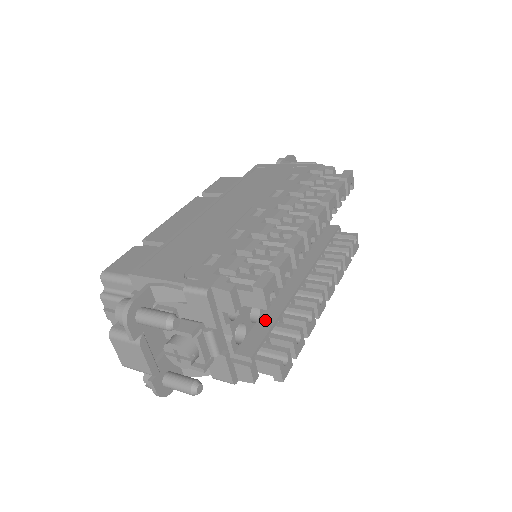
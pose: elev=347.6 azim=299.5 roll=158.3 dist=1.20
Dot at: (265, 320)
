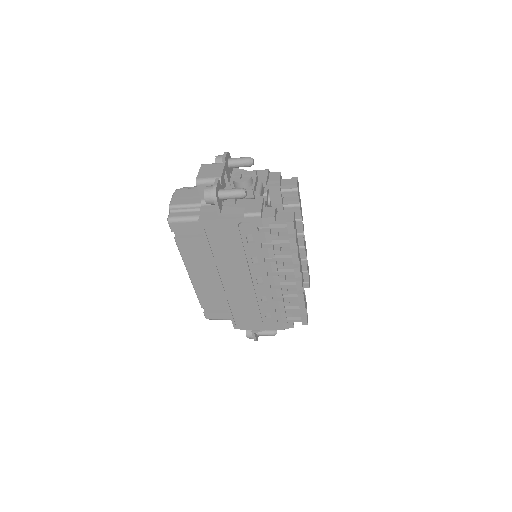
Dot at: occluded
